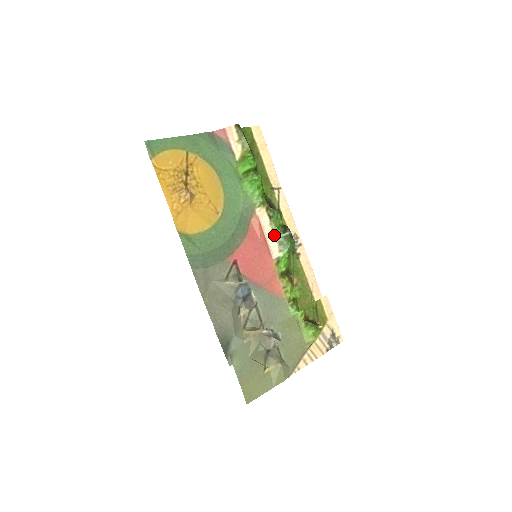
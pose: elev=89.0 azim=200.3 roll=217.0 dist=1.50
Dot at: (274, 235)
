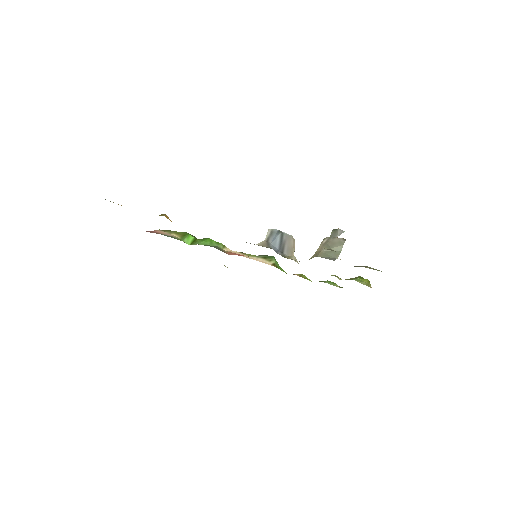
Dot at: (254, 257)
